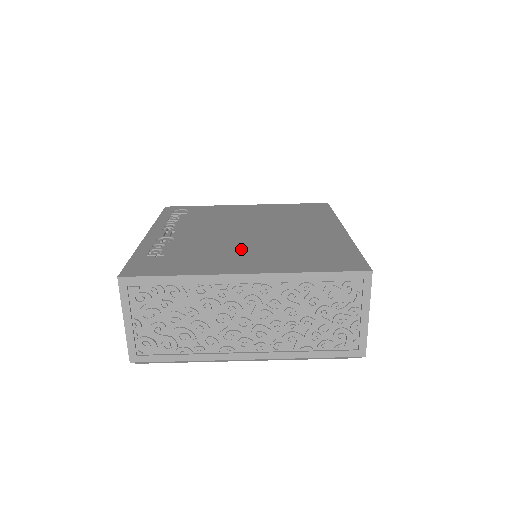
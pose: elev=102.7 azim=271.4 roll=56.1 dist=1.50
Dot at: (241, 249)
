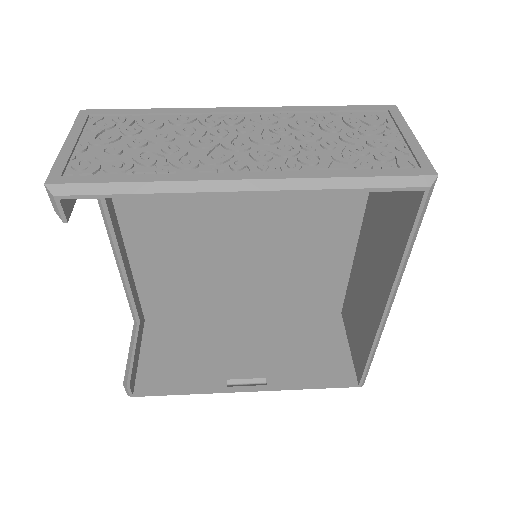
Dot at: occluded
